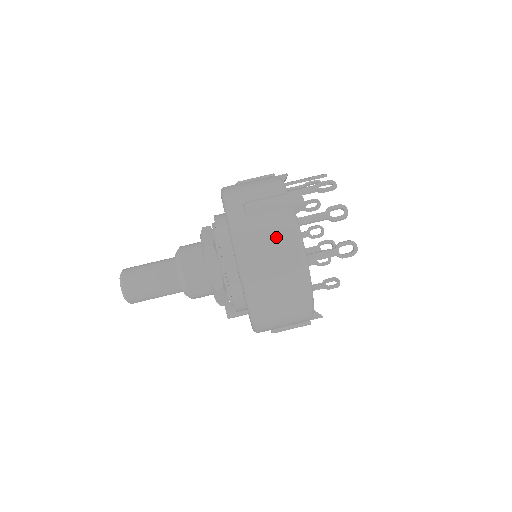
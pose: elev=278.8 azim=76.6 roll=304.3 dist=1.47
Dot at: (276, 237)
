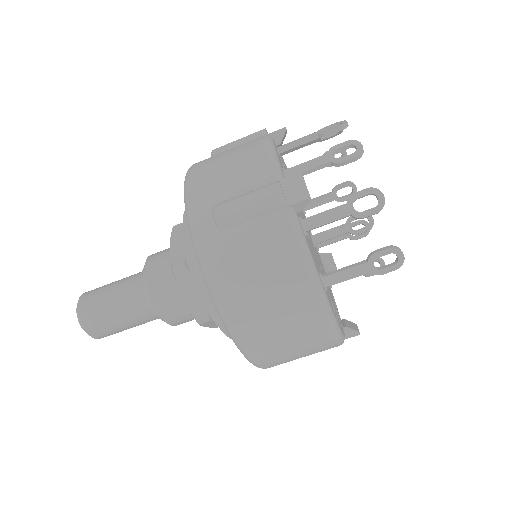
Dot at: (268, 261)
